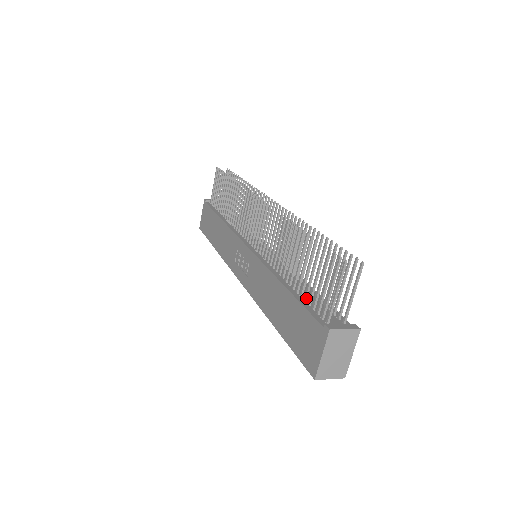
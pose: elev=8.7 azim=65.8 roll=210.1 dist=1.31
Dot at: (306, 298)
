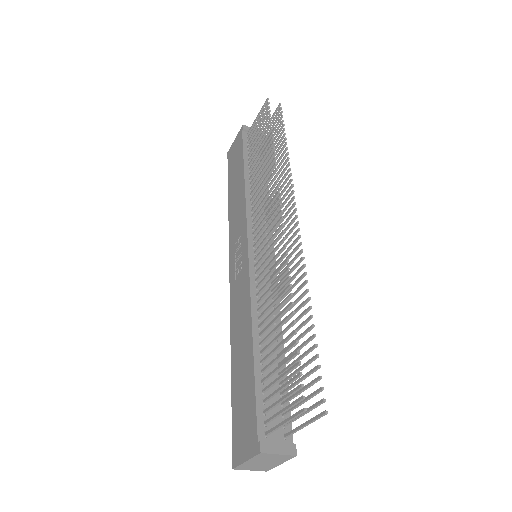
Dot at: (264, 381)
